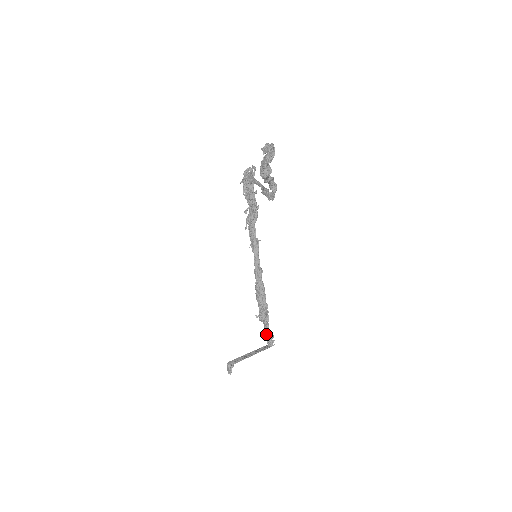
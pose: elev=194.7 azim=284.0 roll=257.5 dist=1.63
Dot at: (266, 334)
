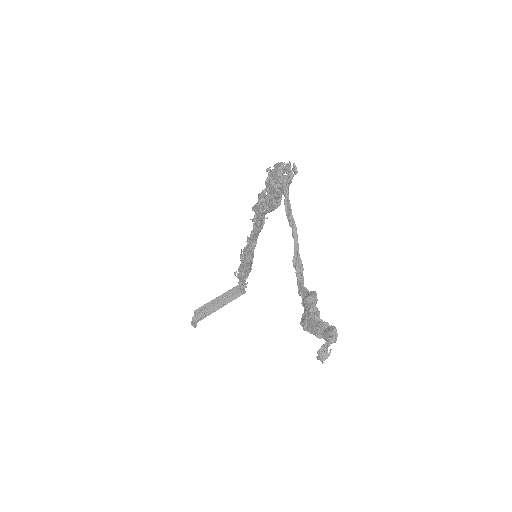
Dot at: (240, 283)
